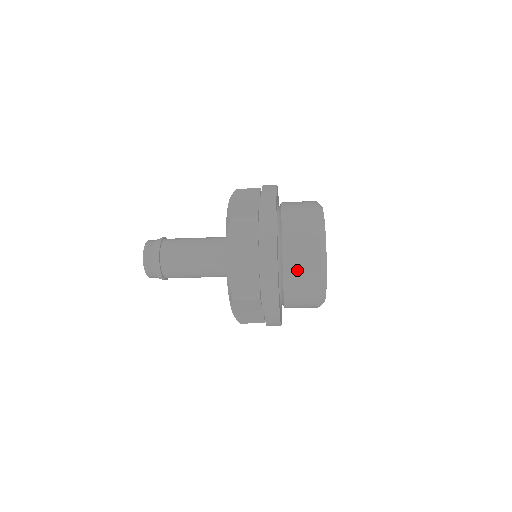
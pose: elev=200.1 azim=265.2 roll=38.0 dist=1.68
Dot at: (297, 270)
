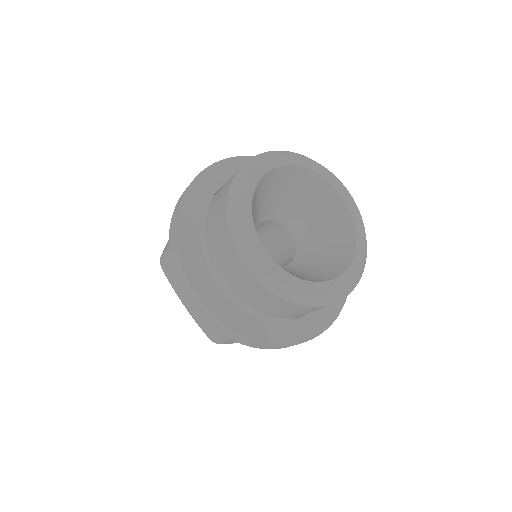
Dot at: (241, 290)
